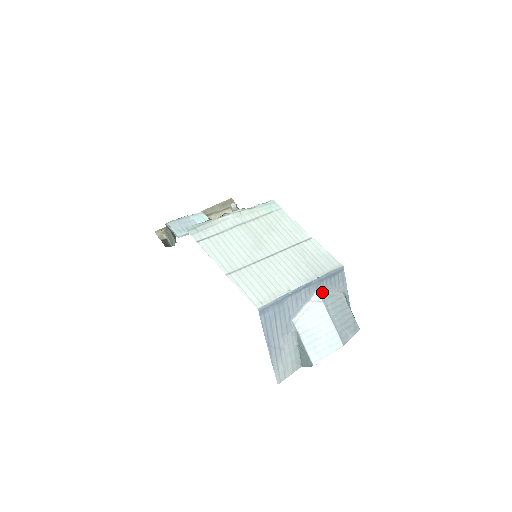
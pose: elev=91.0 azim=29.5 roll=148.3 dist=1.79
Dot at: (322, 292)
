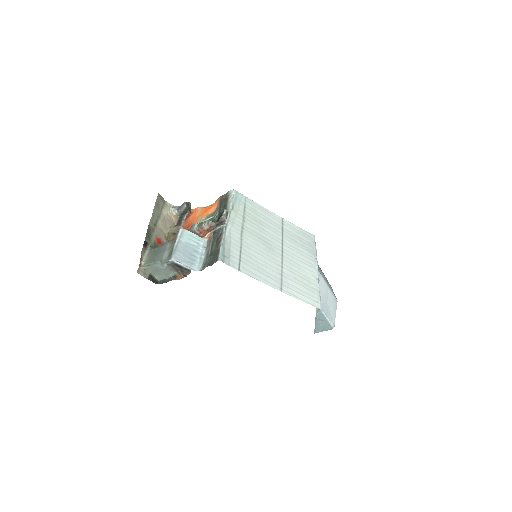
Dot at: occluded
